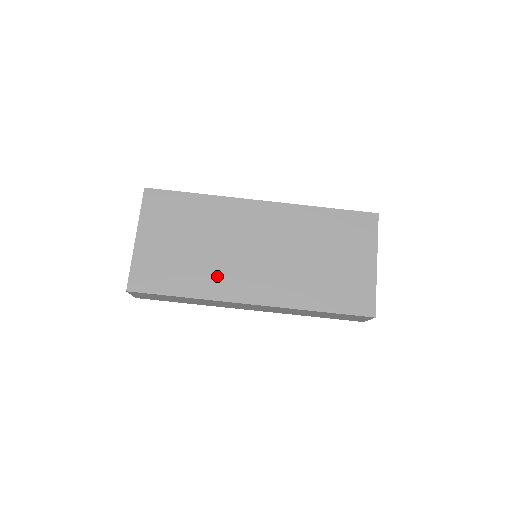
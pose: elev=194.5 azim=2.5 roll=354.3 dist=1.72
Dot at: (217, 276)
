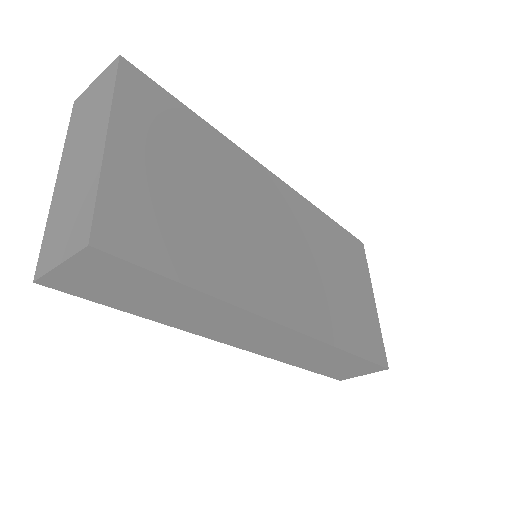
Dot at: (244, 266)
